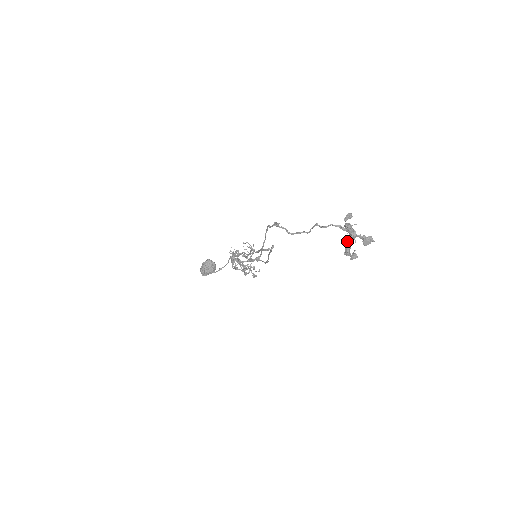
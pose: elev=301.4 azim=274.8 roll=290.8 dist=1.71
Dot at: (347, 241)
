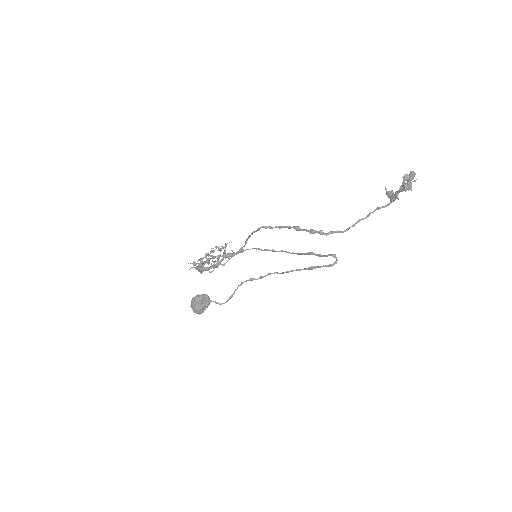
Dot at: (398, 194)
